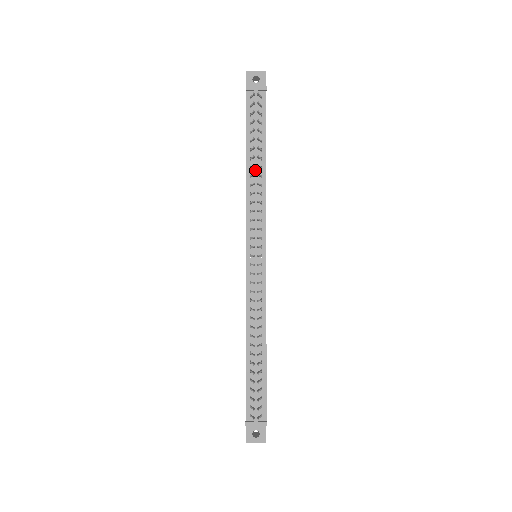
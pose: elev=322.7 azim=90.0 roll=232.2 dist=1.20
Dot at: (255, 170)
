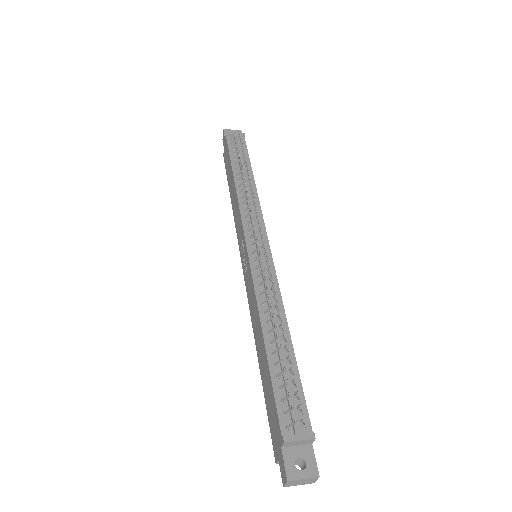
Dot at: occluded
